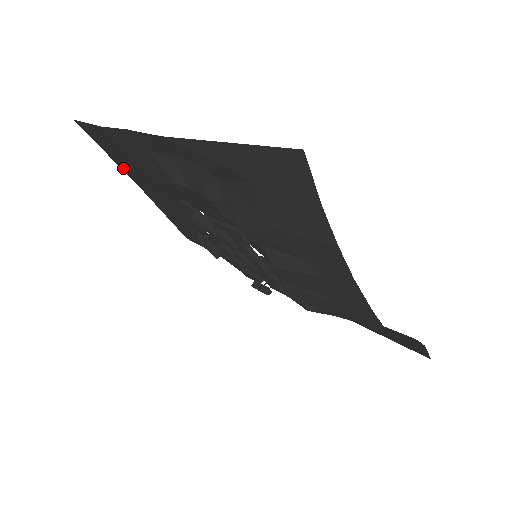
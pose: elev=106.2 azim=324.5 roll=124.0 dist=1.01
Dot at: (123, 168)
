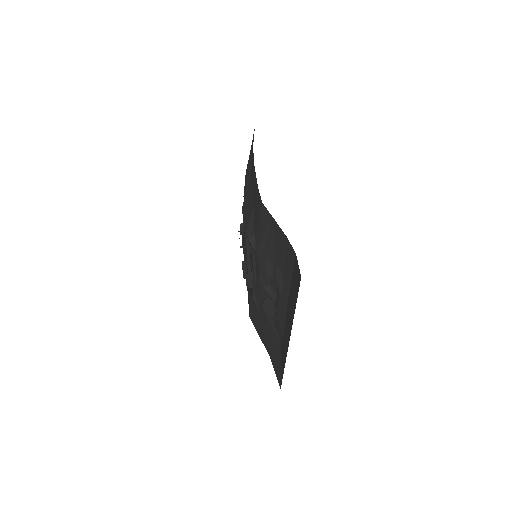
Dot at: occluded
